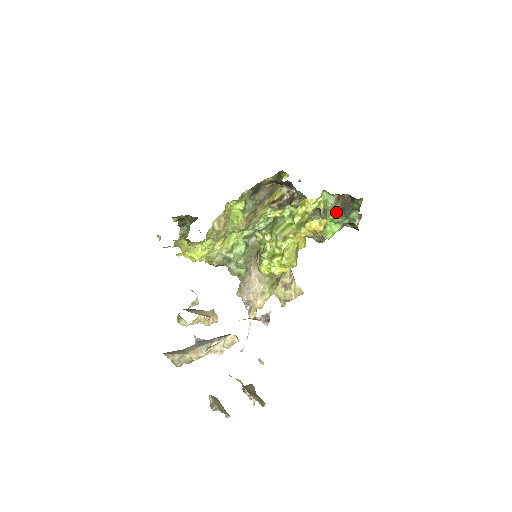
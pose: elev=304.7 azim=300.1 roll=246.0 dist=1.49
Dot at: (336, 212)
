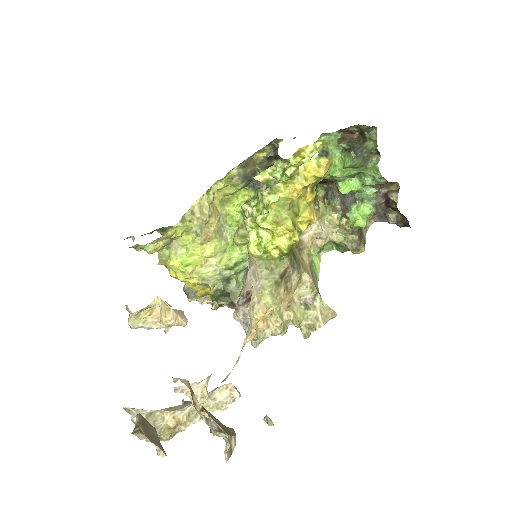
Dot at: (344, 156)
